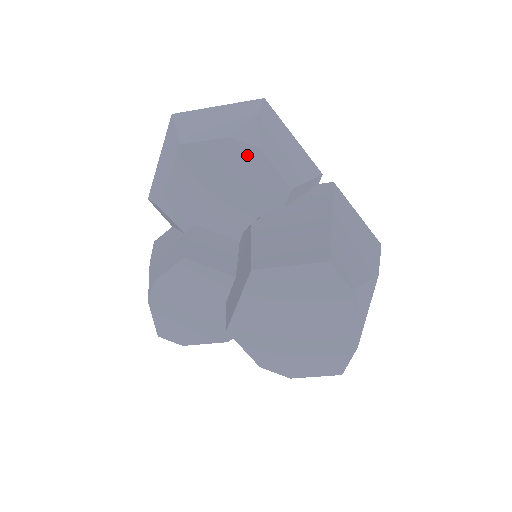
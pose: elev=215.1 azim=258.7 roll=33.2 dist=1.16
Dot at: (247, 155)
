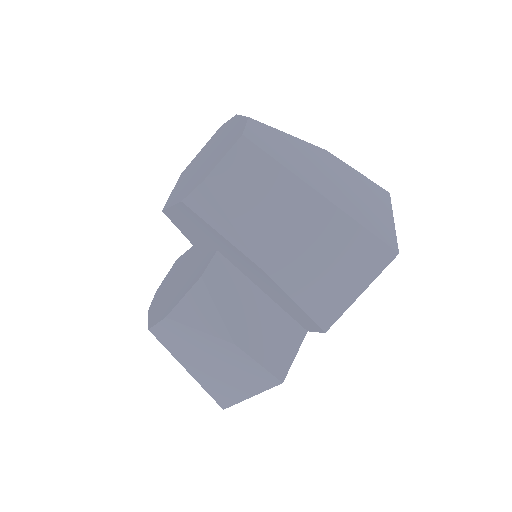
Dot at: occluded
